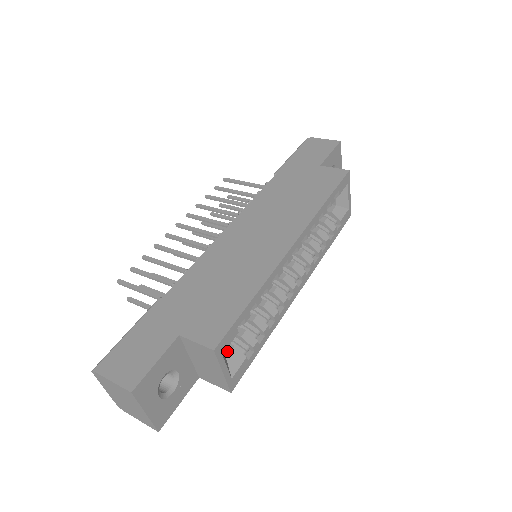
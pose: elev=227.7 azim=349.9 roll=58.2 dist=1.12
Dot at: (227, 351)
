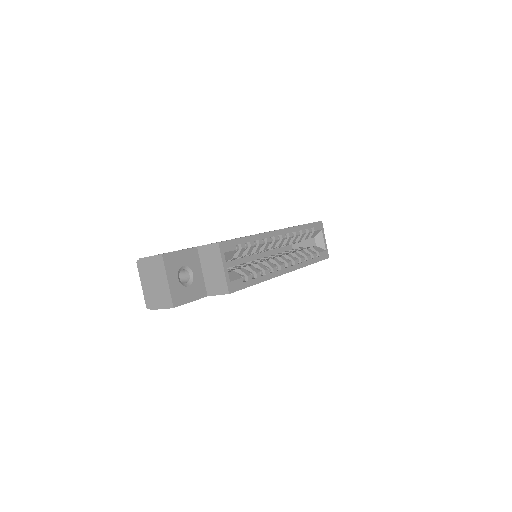
Dot at: (229, 272)
